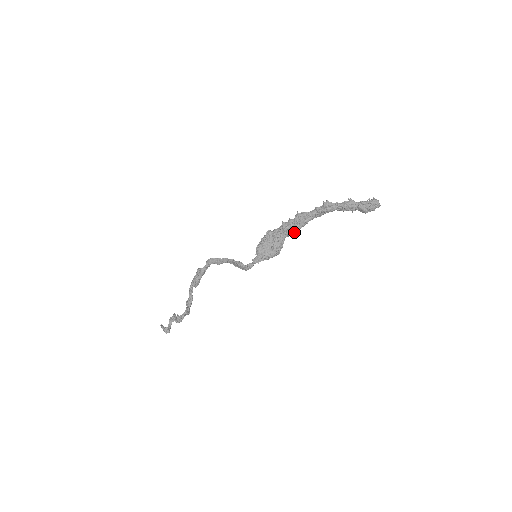
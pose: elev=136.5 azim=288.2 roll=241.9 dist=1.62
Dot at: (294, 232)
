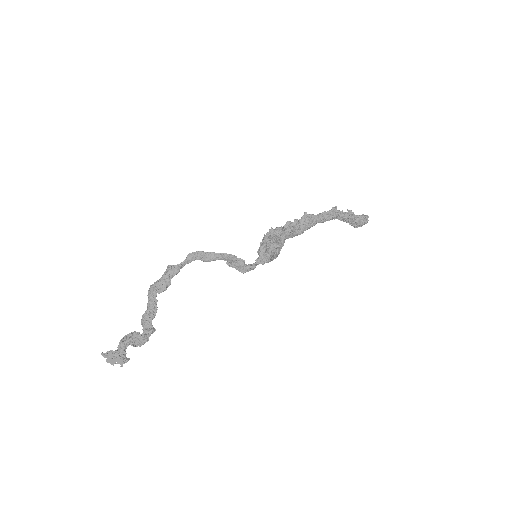
Dot at: (298, 234)
